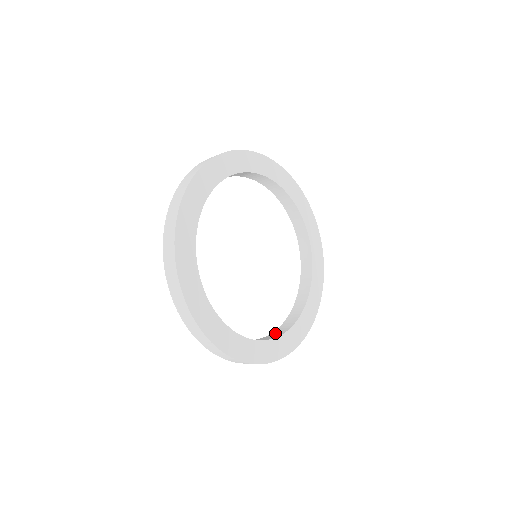
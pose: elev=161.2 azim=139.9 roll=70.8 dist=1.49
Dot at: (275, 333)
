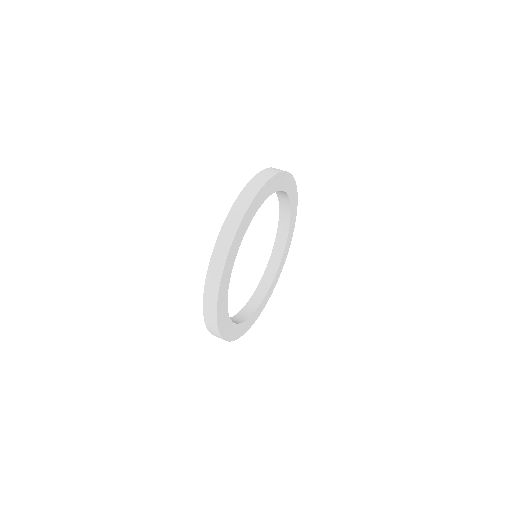
Dot at: (245, 311)
